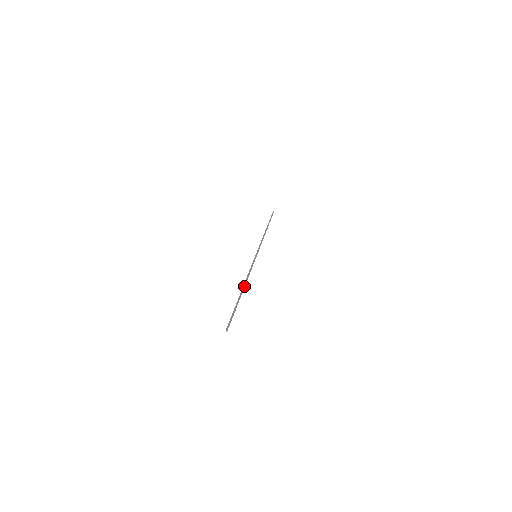
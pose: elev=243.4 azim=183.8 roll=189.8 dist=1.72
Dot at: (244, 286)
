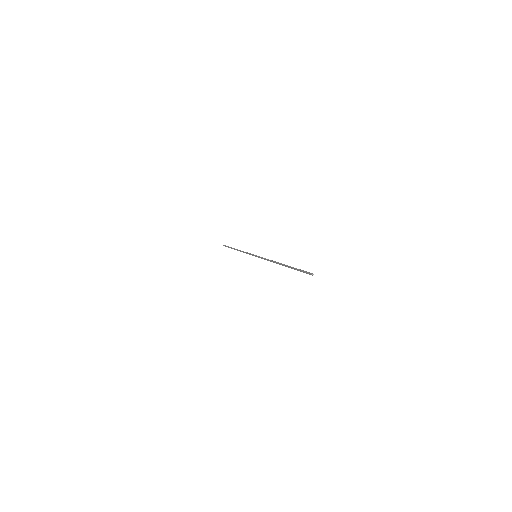
Dot at: (280, 263)
